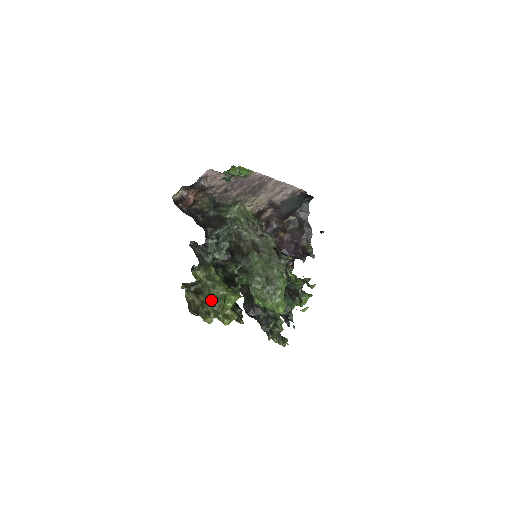
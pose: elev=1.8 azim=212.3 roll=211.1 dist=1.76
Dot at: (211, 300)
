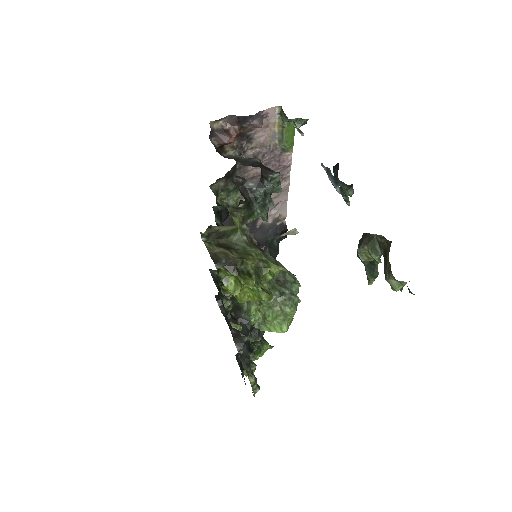
Dot at: (252, 258)
